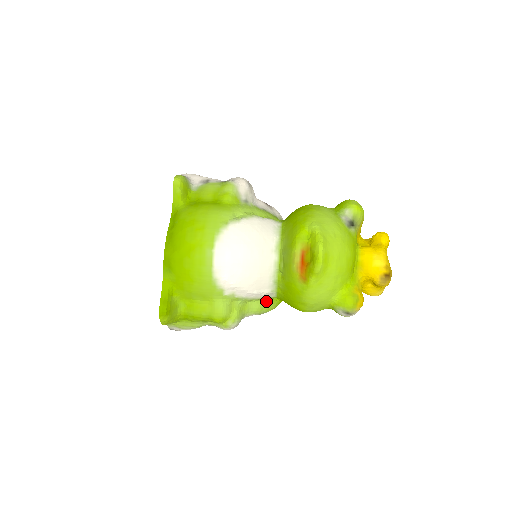
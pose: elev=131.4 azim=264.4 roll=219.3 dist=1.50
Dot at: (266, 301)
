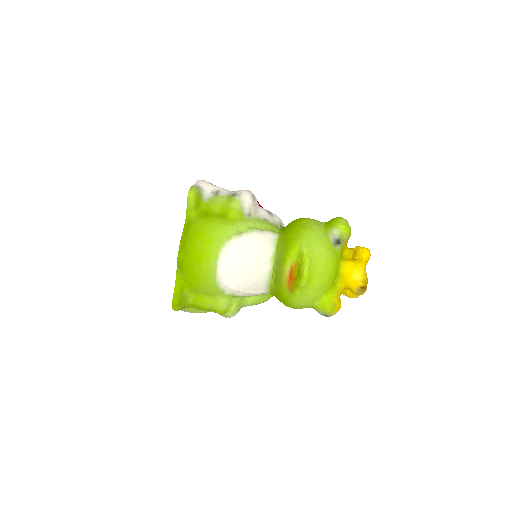
Dot at: (261, 296)
